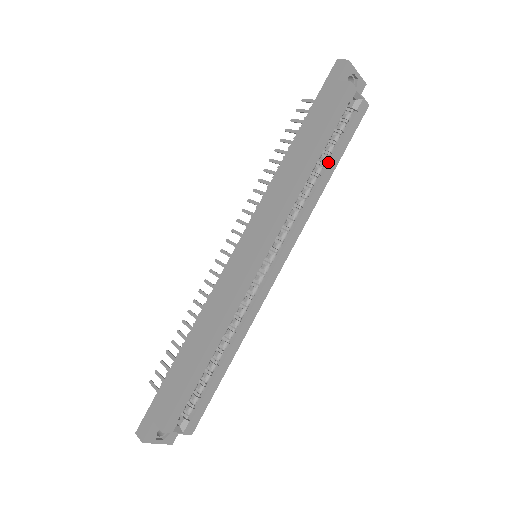
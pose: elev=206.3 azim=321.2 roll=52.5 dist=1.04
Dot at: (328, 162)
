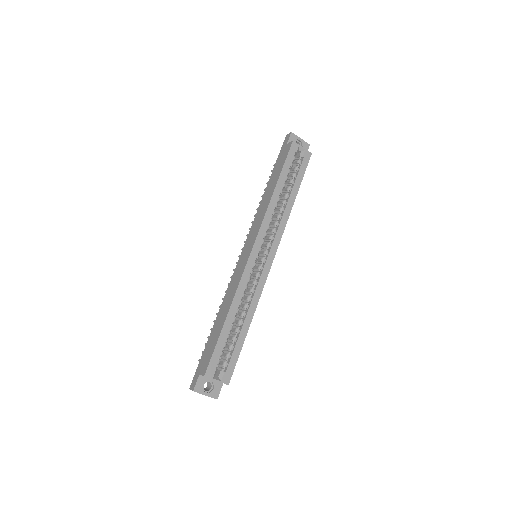
Dot at: (291, 189)
